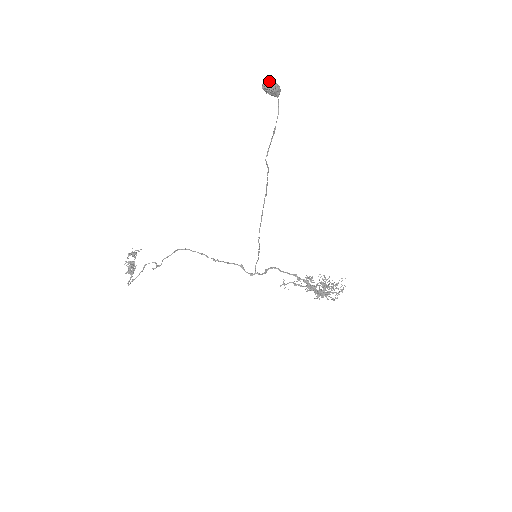
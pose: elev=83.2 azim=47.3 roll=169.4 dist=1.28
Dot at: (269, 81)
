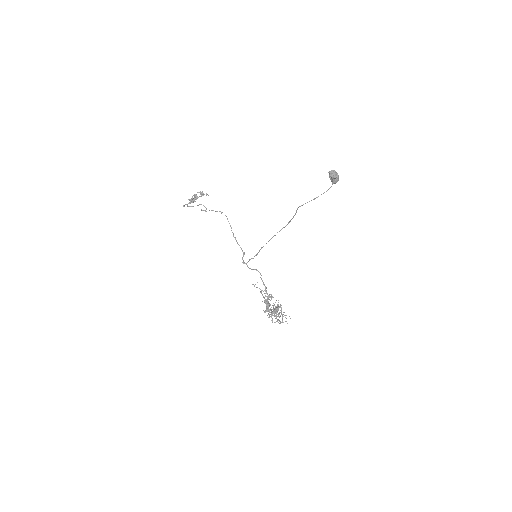
Dot at: (335, 172)
